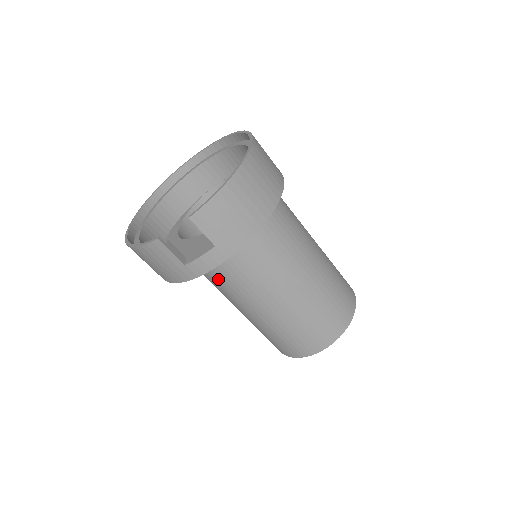
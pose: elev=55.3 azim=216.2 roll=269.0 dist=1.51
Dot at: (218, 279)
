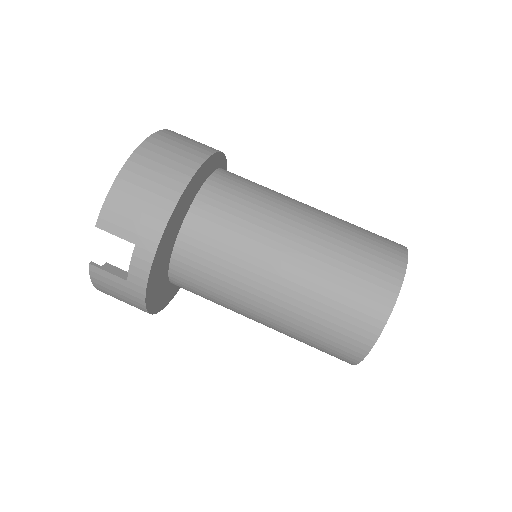
Dot at: (208, 293)
